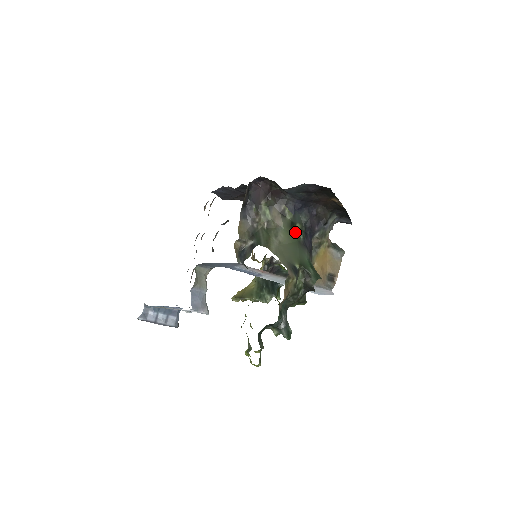
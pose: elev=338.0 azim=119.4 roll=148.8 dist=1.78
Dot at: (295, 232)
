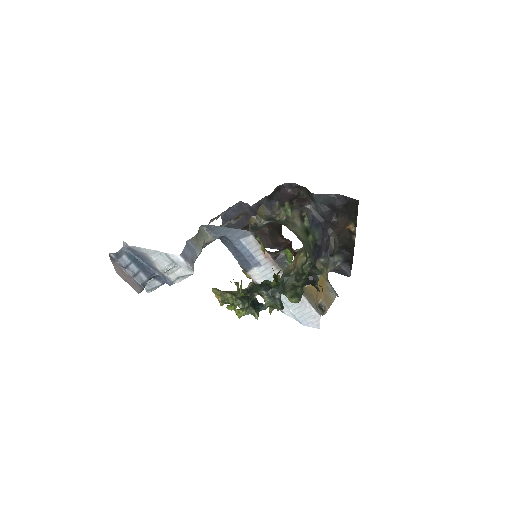
Dot at: (308, 238)
